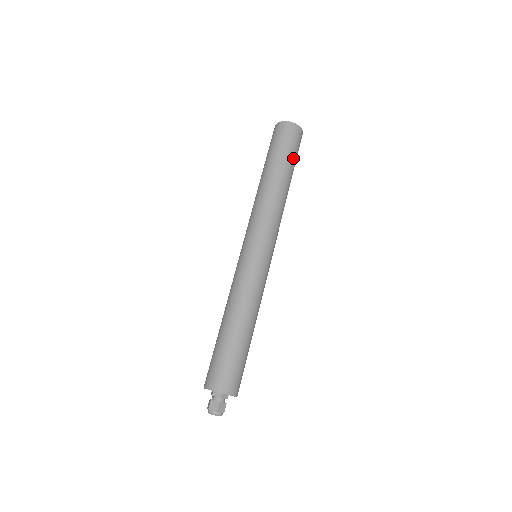
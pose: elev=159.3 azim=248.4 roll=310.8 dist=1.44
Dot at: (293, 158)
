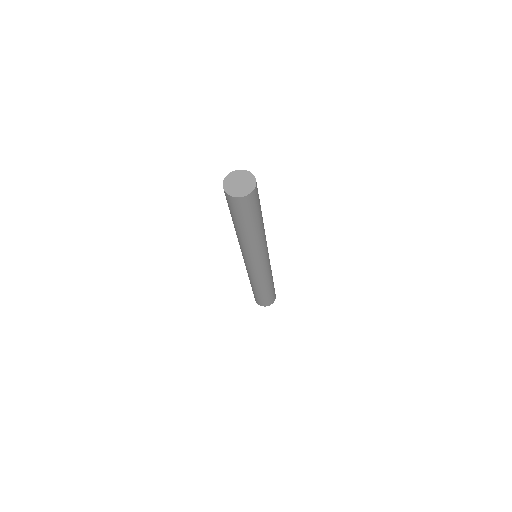
Dot at: (257, 213)
